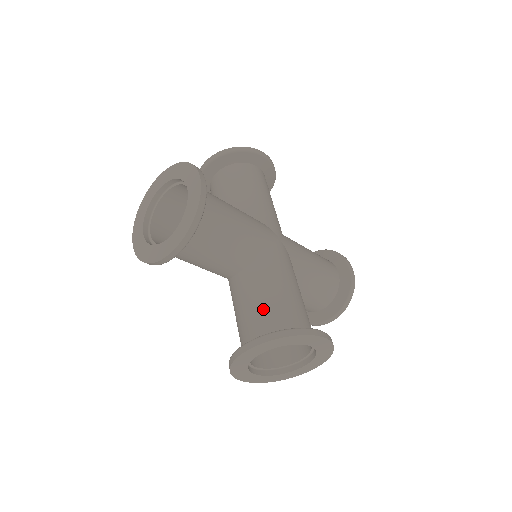
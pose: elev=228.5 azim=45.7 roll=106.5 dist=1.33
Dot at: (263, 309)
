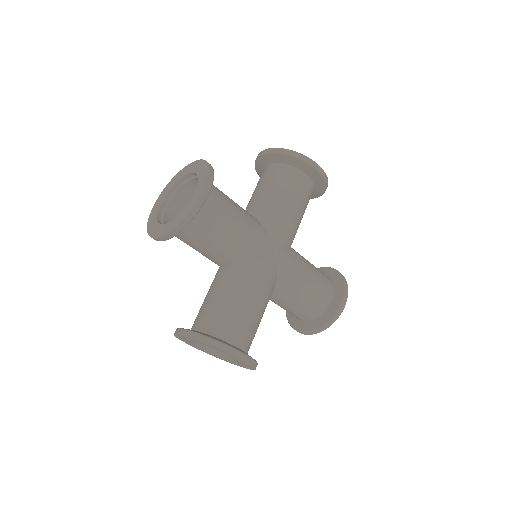
Dot at: (299, 311)
